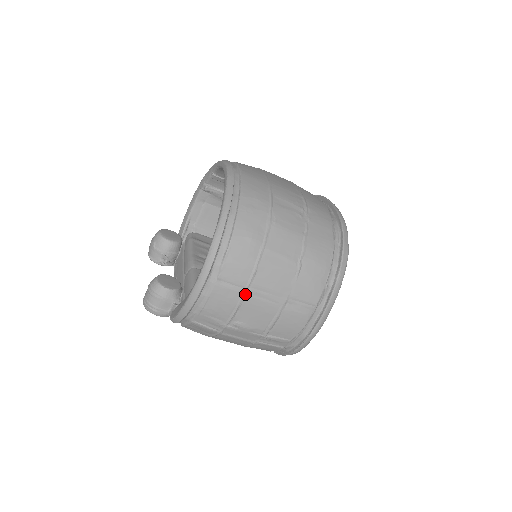
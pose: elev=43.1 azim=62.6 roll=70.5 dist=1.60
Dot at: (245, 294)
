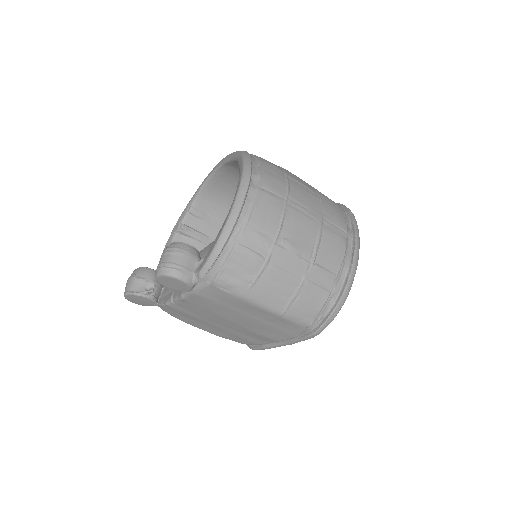
Dot at: (286, 204)
